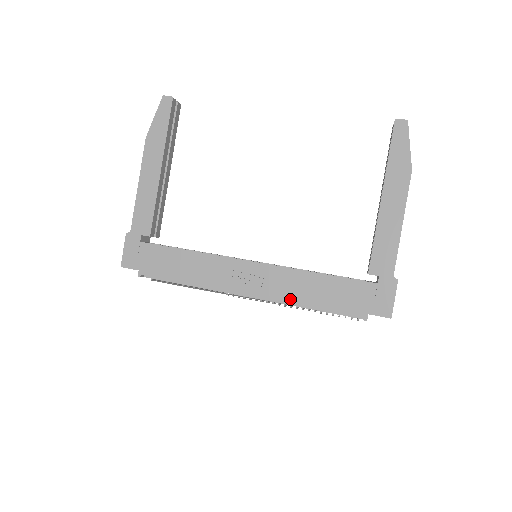
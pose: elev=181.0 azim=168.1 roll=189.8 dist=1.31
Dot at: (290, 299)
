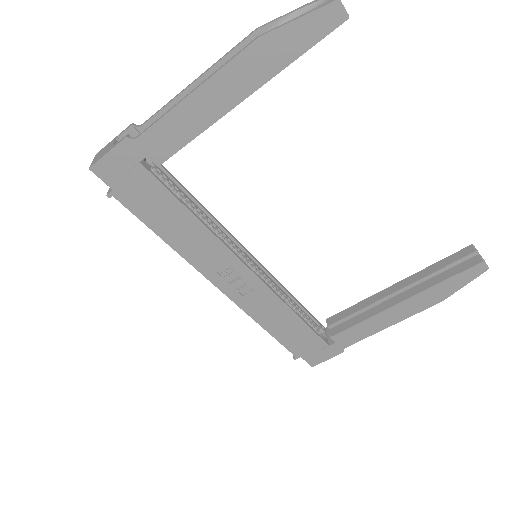
Dot at: (254, 315)
